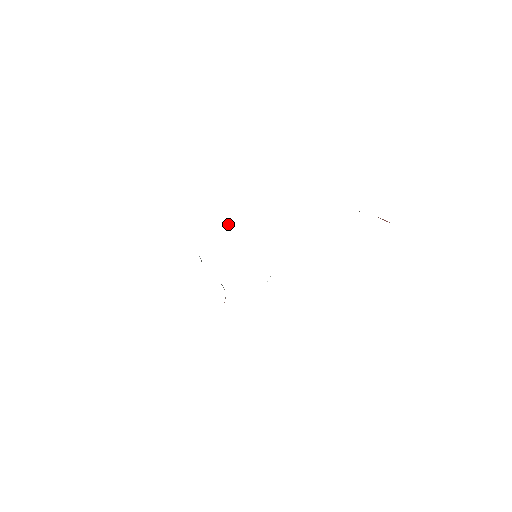
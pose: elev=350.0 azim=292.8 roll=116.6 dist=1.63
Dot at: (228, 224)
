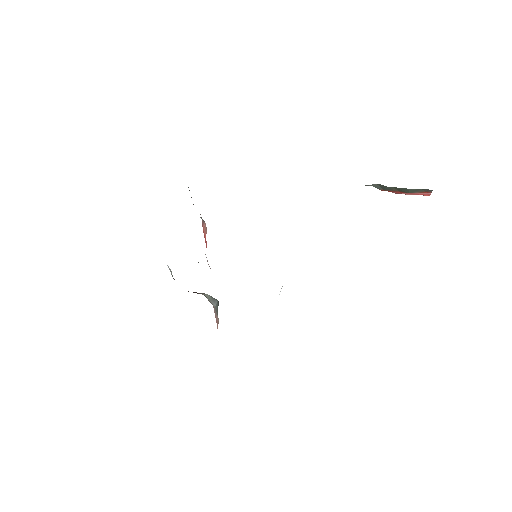
Dot at: (204, 227)
